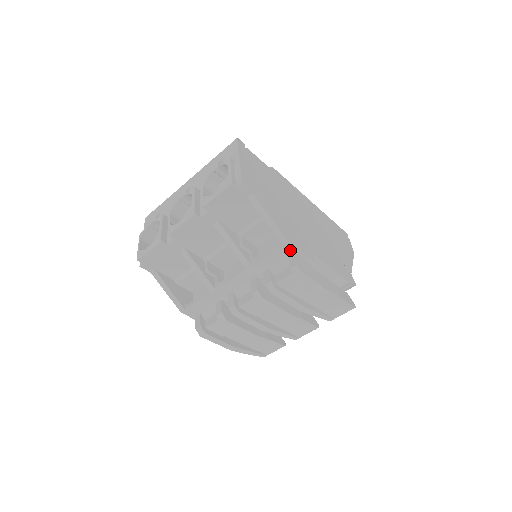
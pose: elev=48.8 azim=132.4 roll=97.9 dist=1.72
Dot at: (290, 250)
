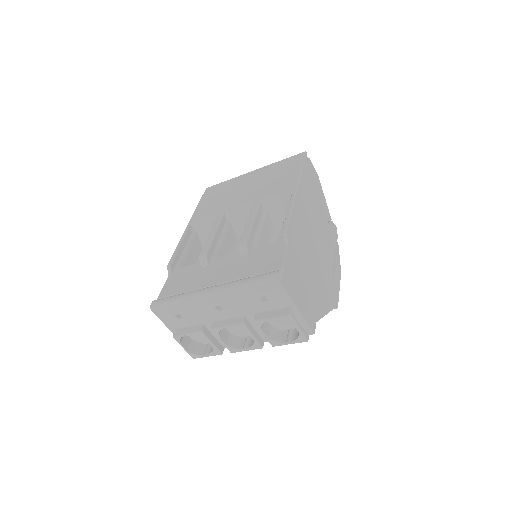
Dot at: occluded
